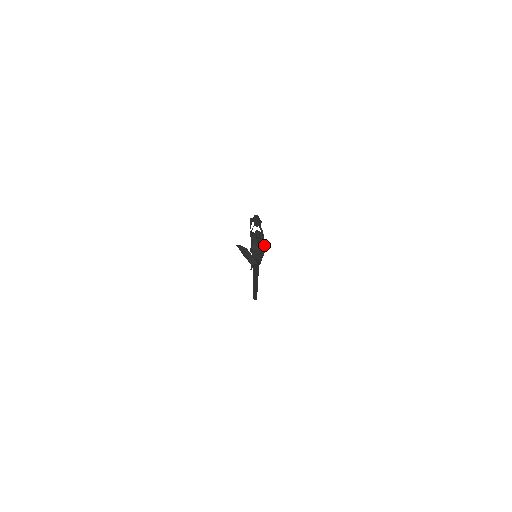
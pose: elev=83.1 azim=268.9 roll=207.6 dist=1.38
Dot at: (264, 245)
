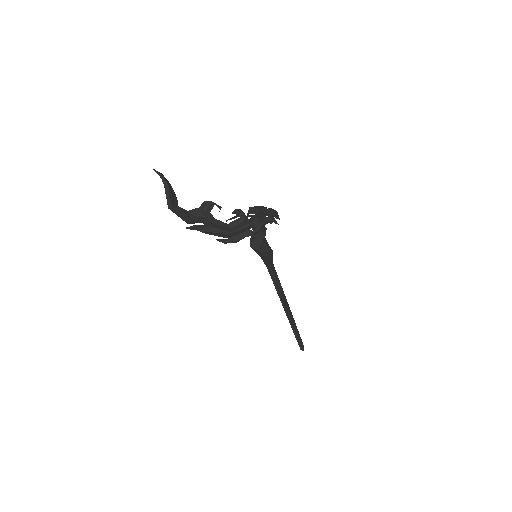
Dot at: (234, 227)
